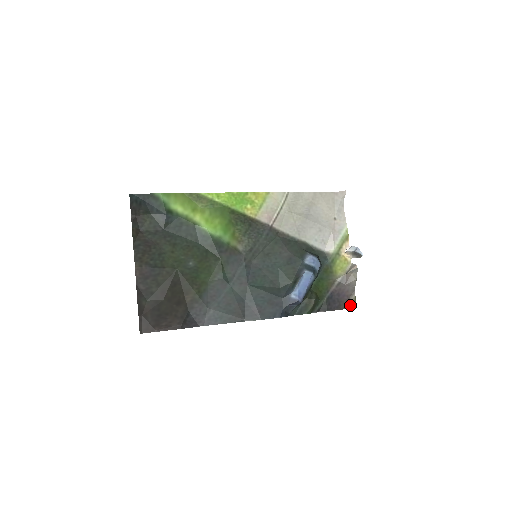
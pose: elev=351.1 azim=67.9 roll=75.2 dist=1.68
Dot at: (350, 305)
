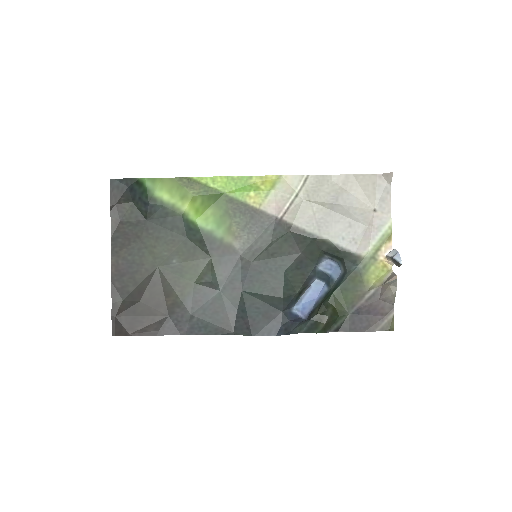
Dot at: (384, 327)
